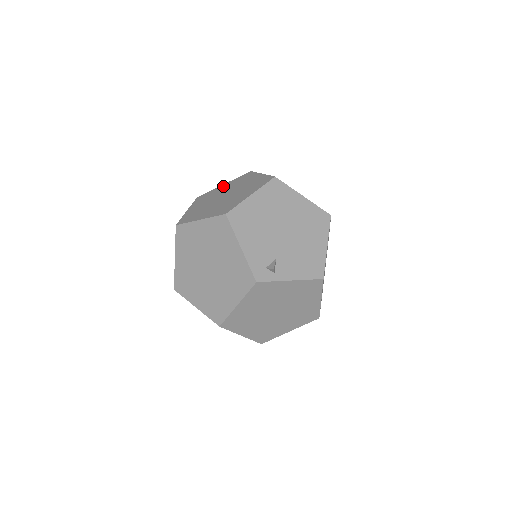
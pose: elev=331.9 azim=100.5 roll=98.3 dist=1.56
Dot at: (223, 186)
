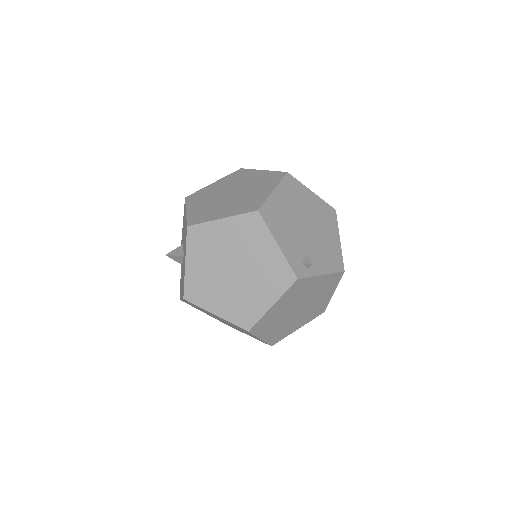
Dot at: (216, 184)
